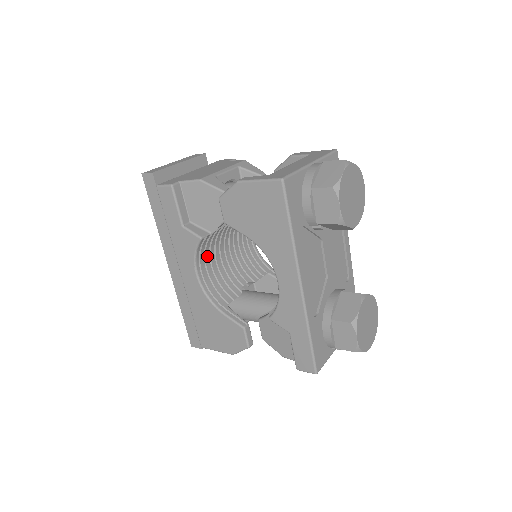
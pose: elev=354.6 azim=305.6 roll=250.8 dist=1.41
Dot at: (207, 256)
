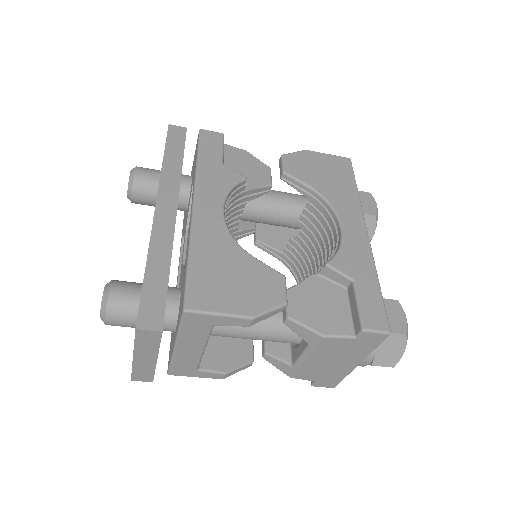
Dot at: occluded
